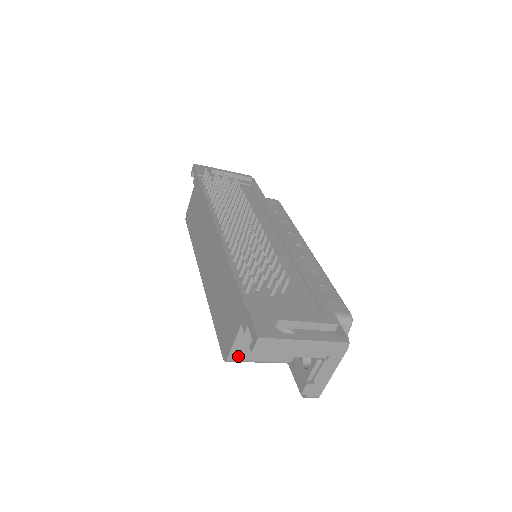
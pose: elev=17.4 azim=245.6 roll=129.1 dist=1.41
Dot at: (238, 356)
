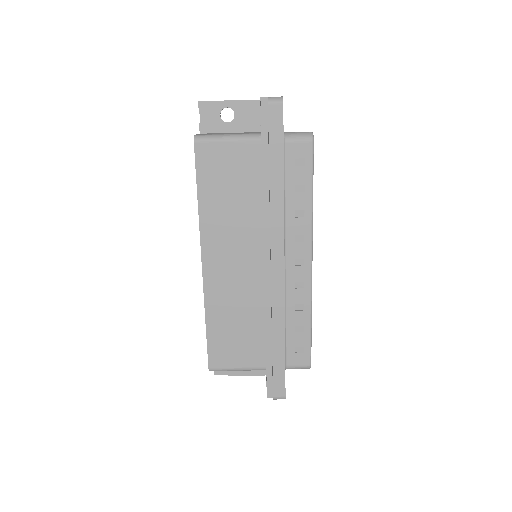
Dot at: (204, 135)
